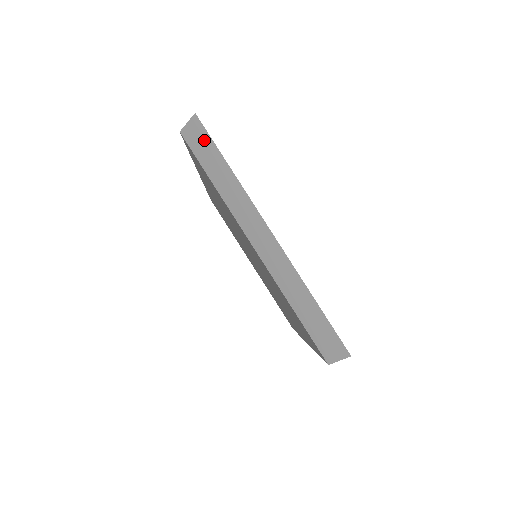
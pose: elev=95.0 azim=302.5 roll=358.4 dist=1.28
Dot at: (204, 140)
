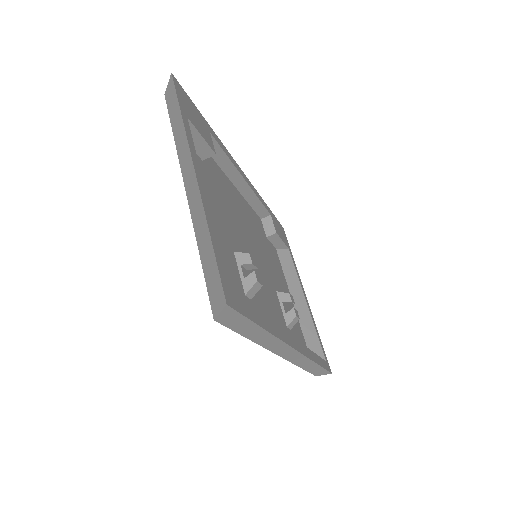
Dot at: (173, 95)
